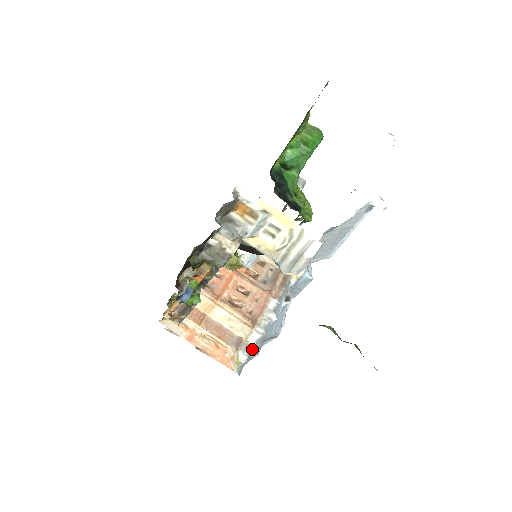
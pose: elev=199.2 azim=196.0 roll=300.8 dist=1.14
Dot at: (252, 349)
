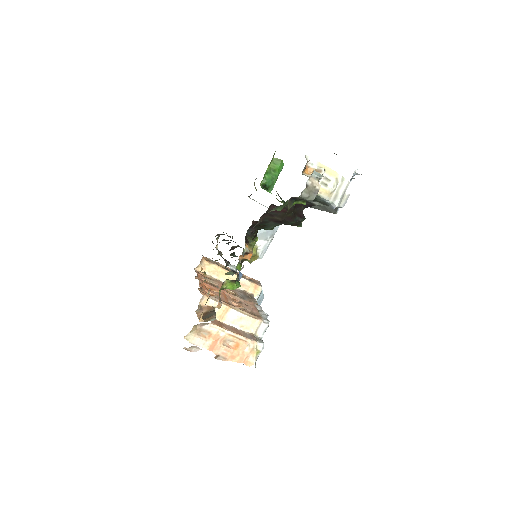
Dot at: (262, 340)
